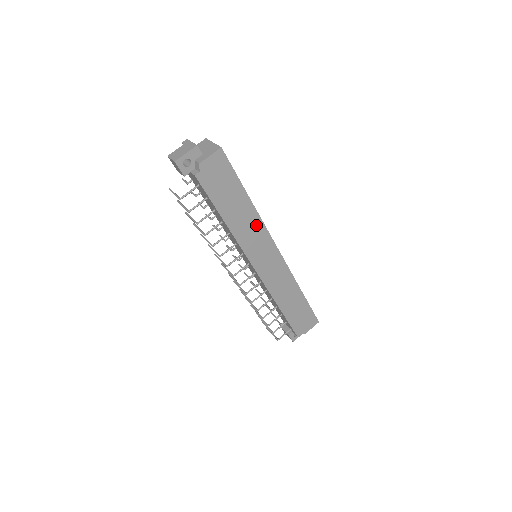
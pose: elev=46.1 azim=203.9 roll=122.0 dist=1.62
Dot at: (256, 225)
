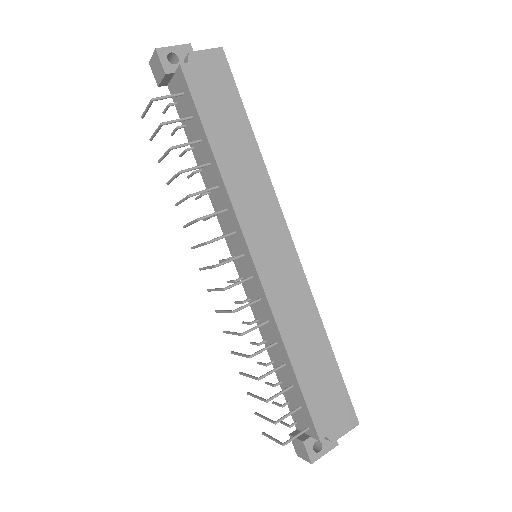
Dot at: (260, 181)
